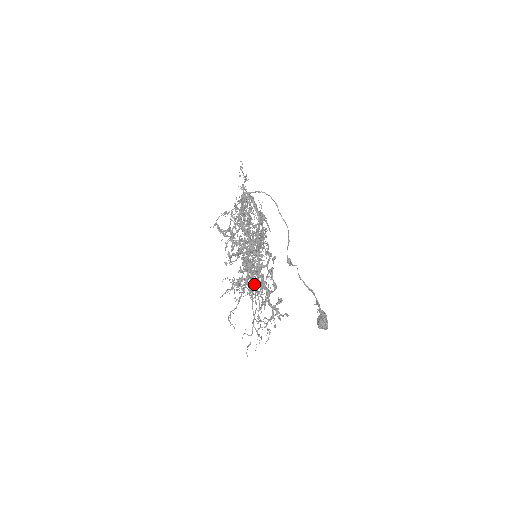
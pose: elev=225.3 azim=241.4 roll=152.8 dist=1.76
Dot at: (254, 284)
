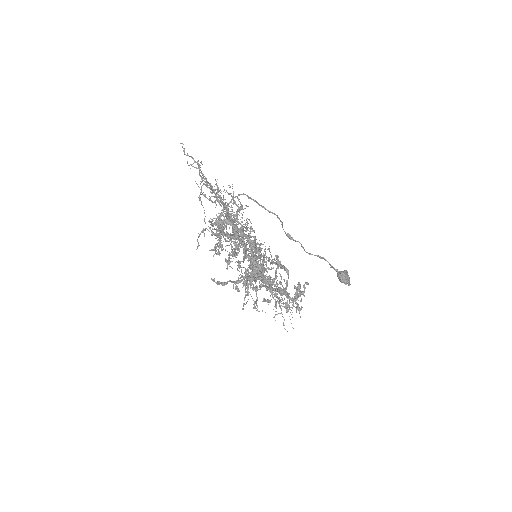
Dot at: occluded
